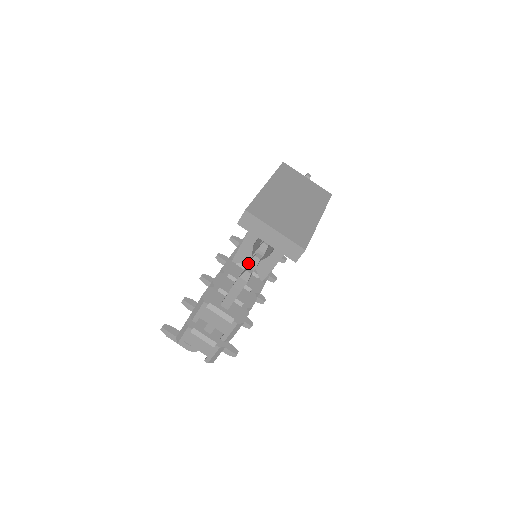
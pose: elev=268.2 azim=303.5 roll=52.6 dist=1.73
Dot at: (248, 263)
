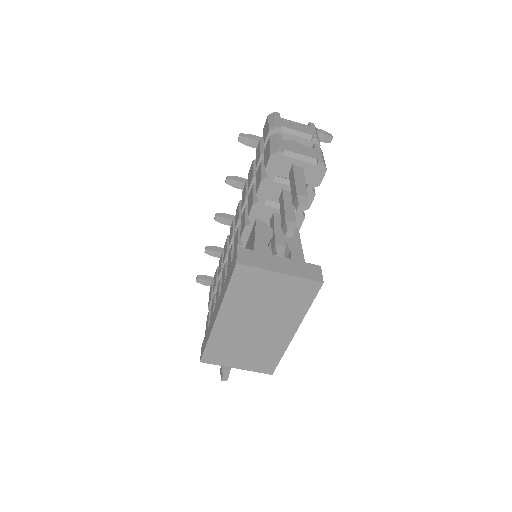
Dot at: occluded
